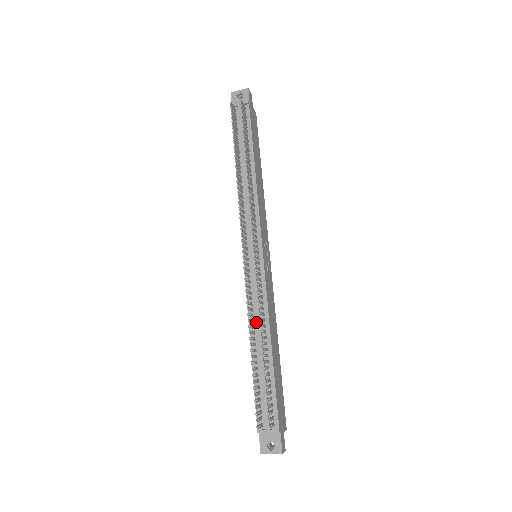
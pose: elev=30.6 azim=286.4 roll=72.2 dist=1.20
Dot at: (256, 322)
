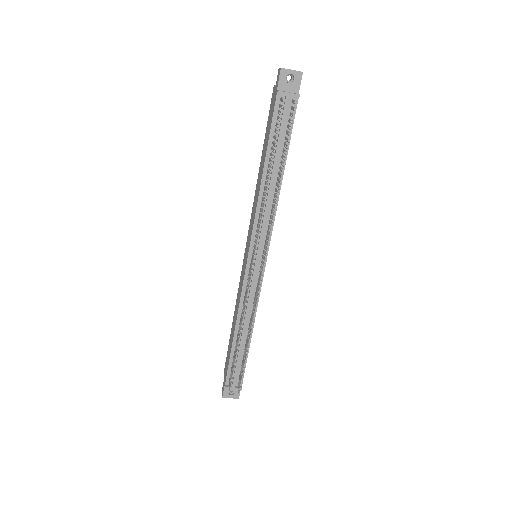
Dot at: (245, 317)
